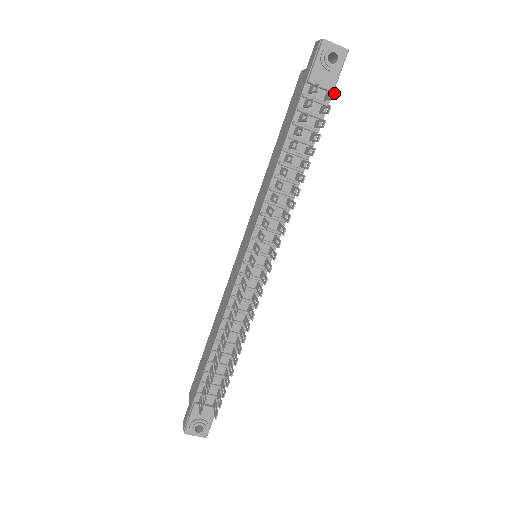
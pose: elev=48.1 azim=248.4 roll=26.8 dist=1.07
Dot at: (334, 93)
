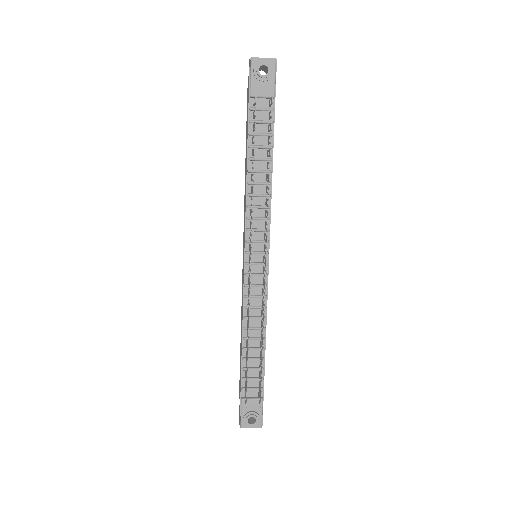
Dot at: (271, 99)
